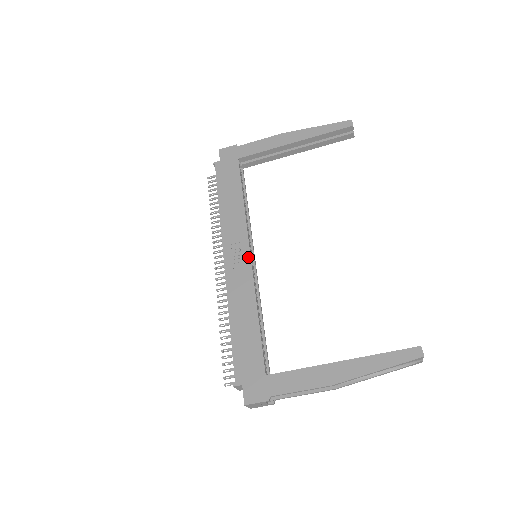
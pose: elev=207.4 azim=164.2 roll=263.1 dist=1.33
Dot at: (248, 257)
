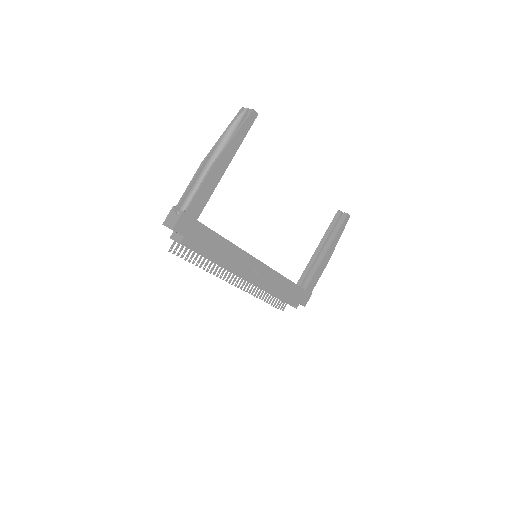
Dot at: (261, 264)
